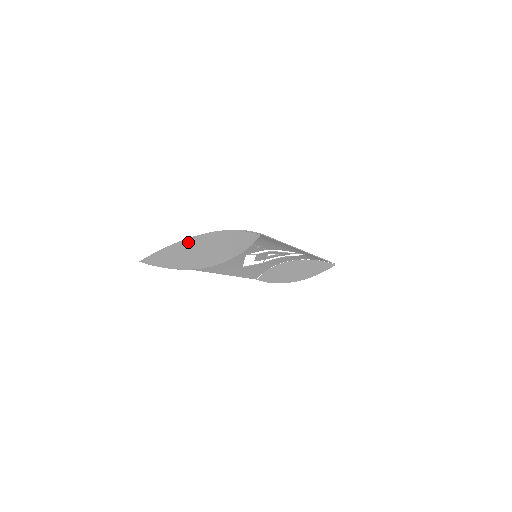
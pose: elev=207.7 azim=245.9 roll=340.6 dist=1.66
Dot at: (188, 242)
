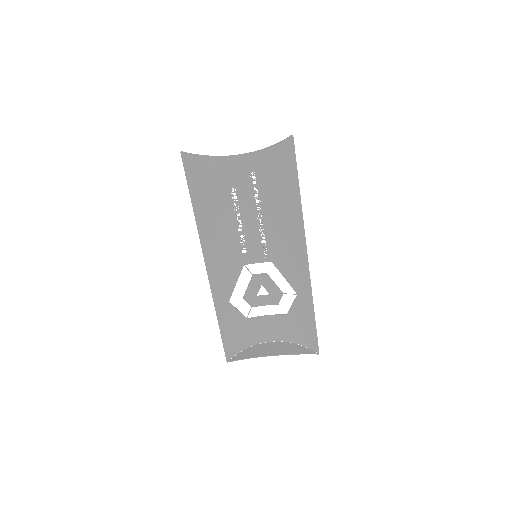
Dot at: (225, 156)
